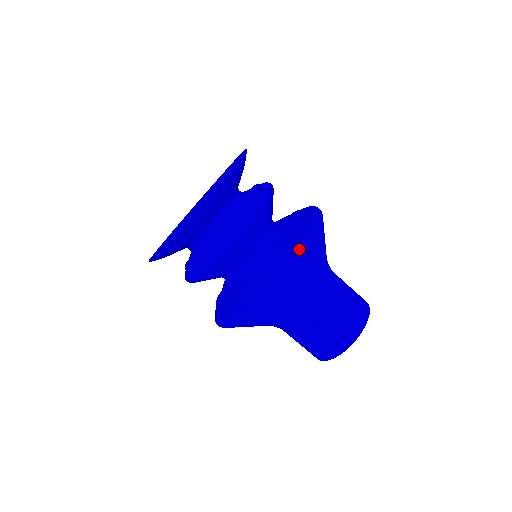
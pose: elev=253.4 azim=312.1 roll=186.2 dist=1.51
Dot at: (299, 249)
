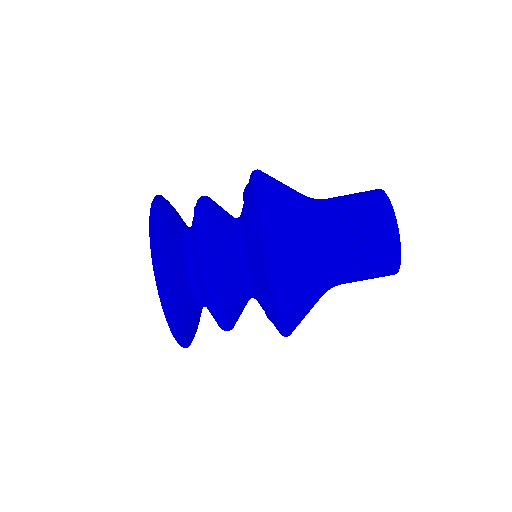
Dot at: (260, 222)
